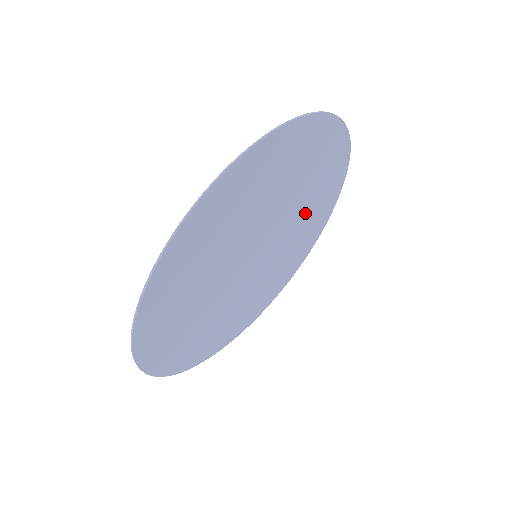
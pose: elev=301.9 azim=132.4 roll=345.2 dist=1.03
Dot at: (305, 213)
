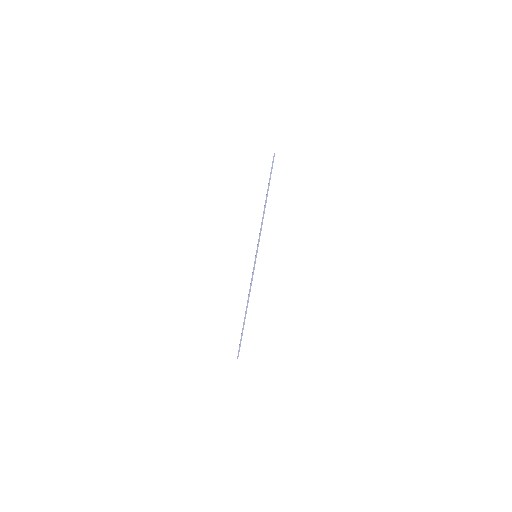
Dot at: occluded
